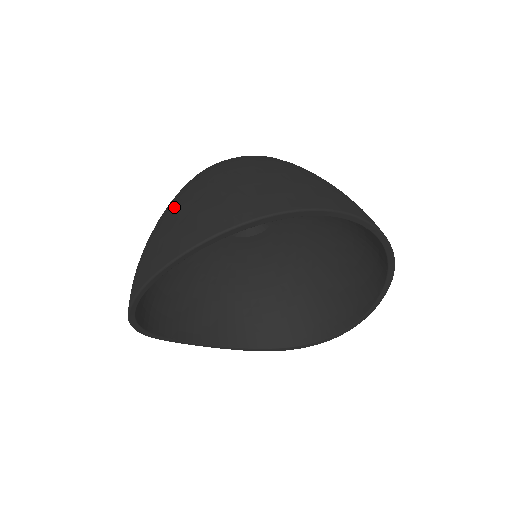
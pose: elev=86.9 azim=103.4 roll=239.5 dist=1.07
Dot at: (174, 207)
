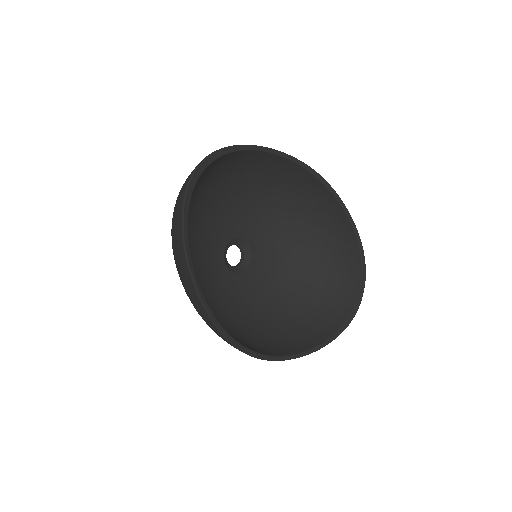
Dot at: occluded
